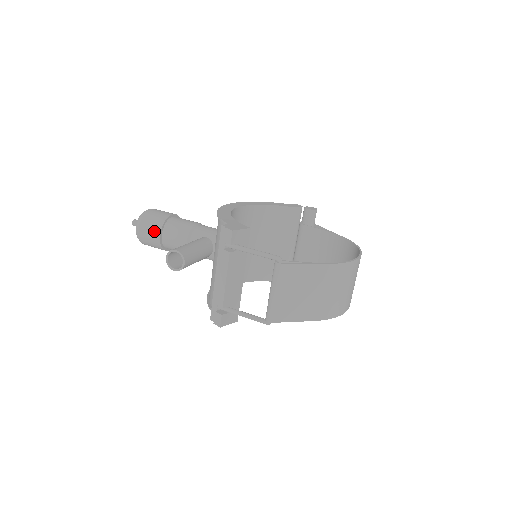
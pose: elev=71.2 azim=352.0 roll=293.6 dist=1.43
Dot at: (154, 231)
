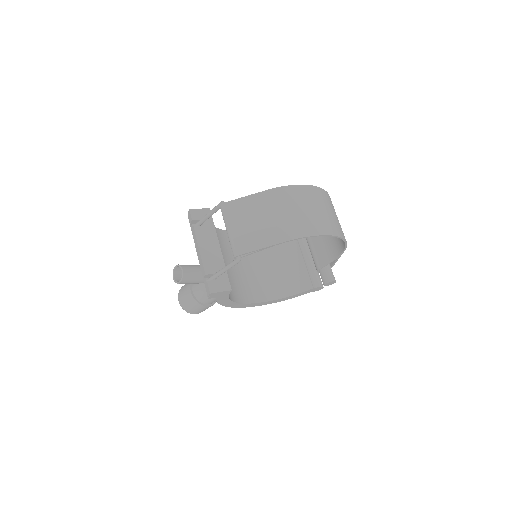
Dot at: (187, 291)
